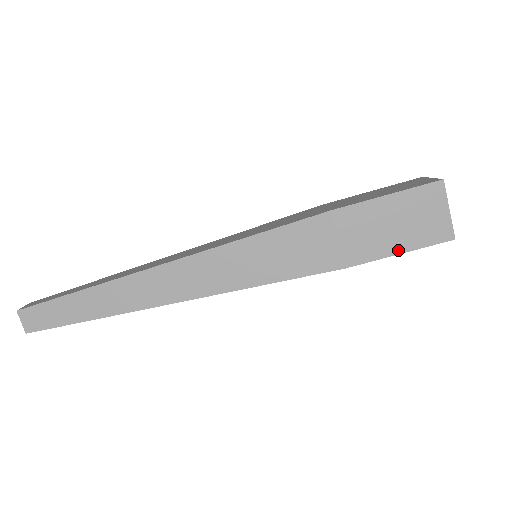
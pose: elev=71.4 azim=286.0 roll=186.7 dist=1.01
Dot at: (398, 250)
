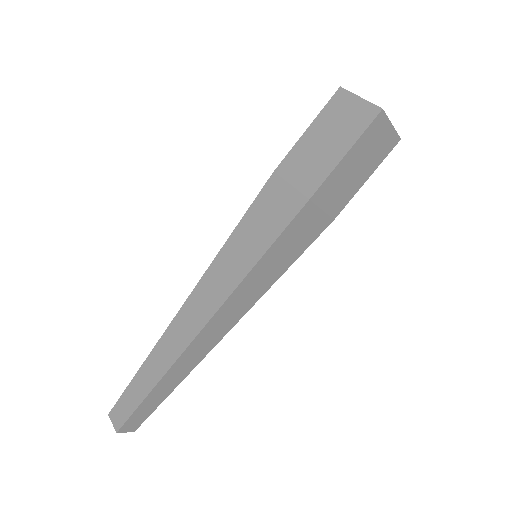
Dot at: (342, 154)
